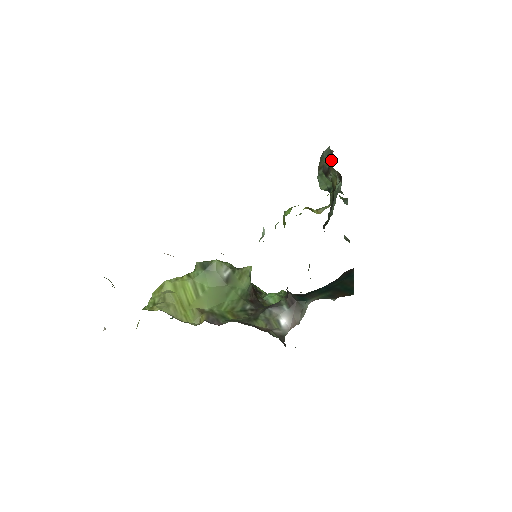
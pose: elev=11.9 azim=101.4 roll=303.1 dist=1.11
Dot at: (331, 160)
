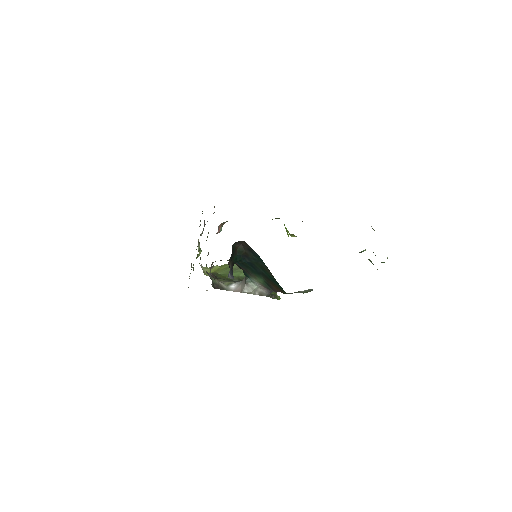
Dot at: occluded
